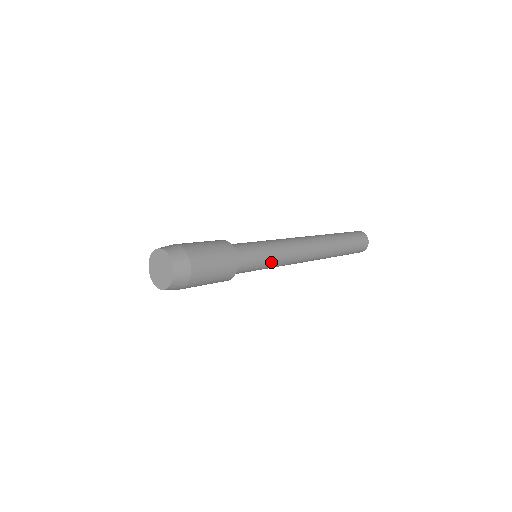
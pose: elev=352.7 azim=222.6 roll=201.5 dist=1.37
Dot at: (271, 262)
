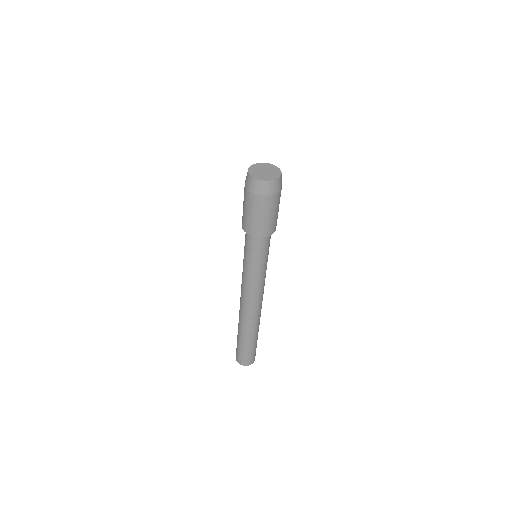
Dot at: (261, 269)
